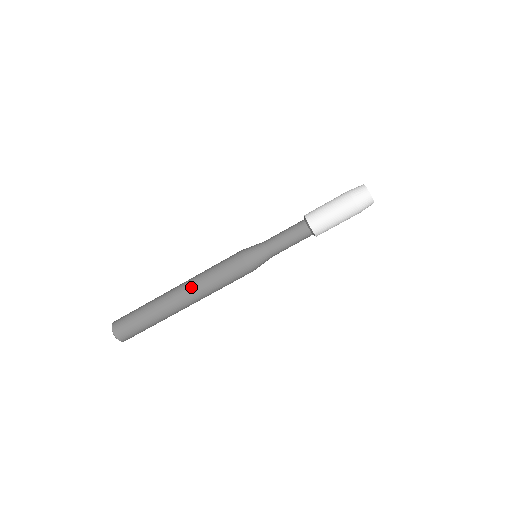
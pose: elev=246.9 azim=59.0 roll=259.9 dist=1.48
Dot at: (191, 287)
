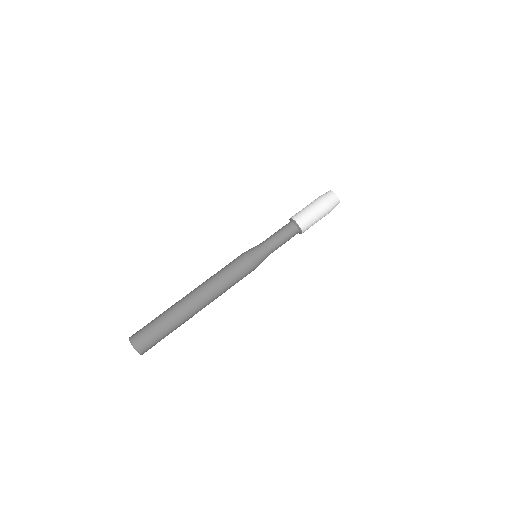
Dot at: (201, 284)
